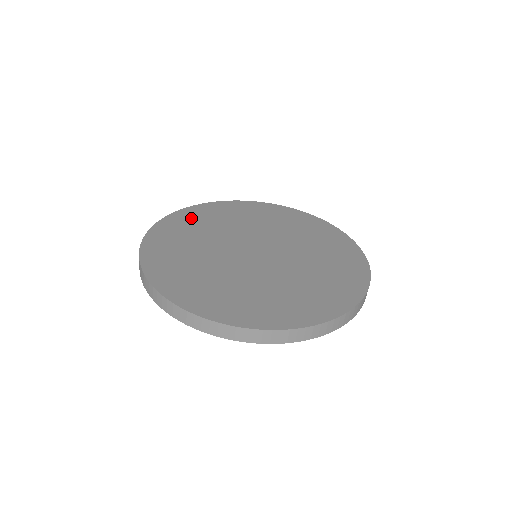
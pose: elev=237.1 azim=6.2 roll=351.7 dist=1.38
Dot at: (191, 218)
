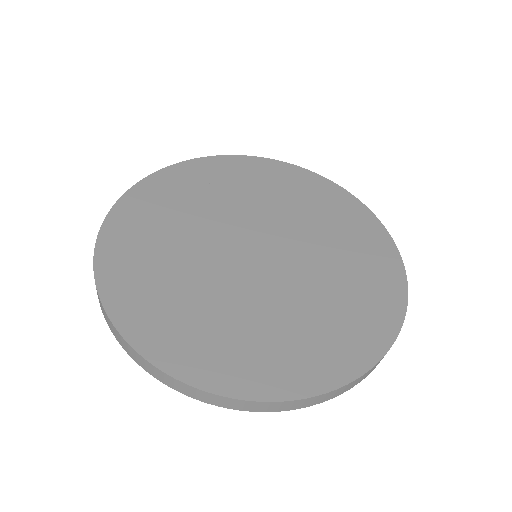
Dot at: (161, 194)
